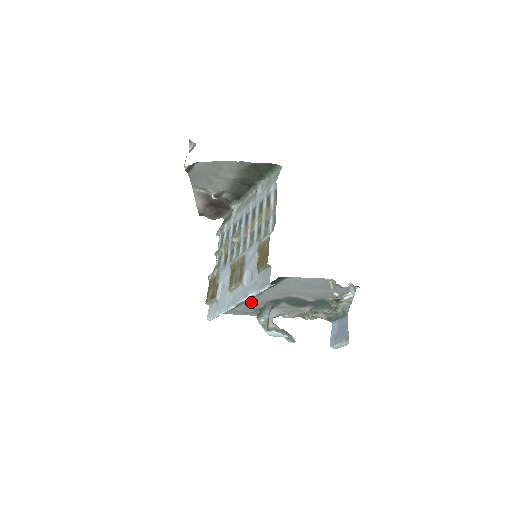
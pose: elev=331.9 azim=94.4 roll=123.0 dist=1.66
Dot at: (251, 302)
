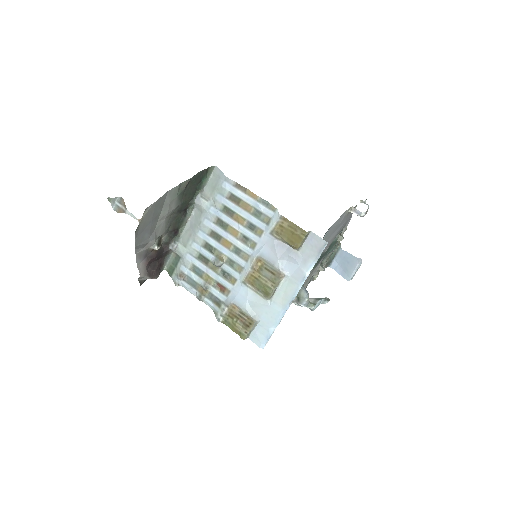
Dot at: occluded
